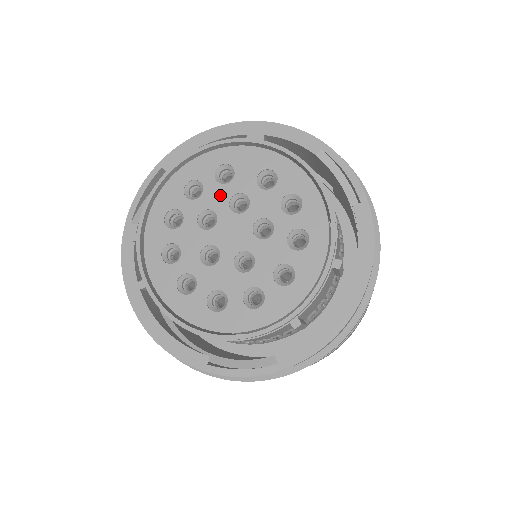
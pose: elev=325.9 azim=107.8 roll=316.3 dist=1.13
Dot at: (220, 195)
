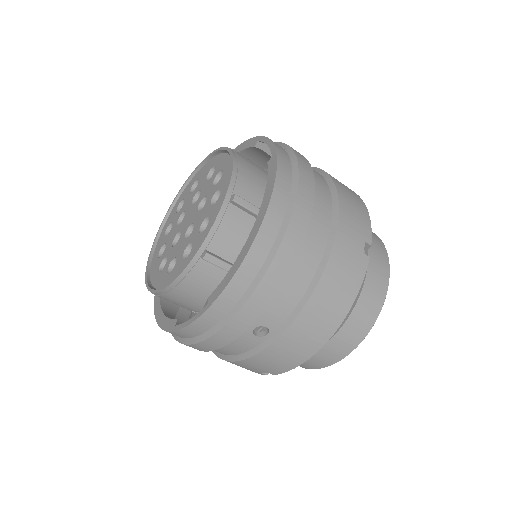
Dot at: (190, 200)
